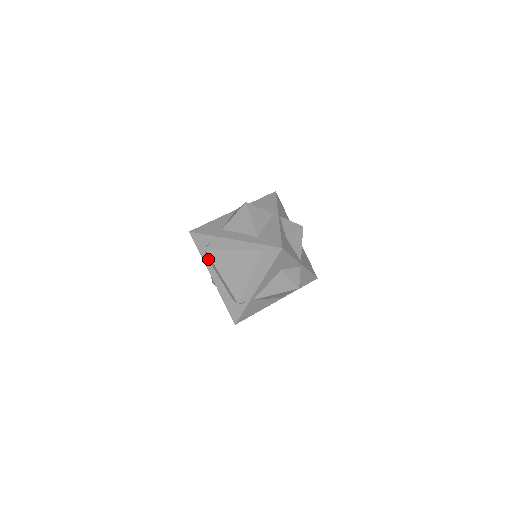
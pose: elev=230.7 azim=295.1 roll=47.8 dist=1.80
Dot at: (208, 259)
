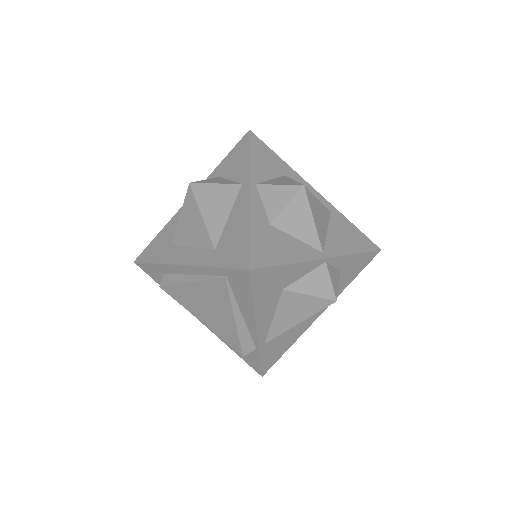
Dot at: occluded
